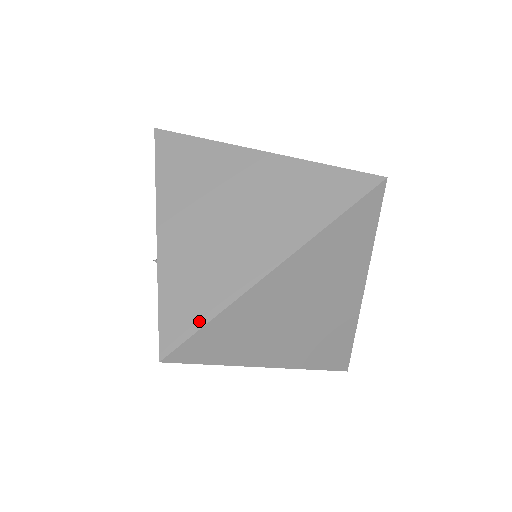
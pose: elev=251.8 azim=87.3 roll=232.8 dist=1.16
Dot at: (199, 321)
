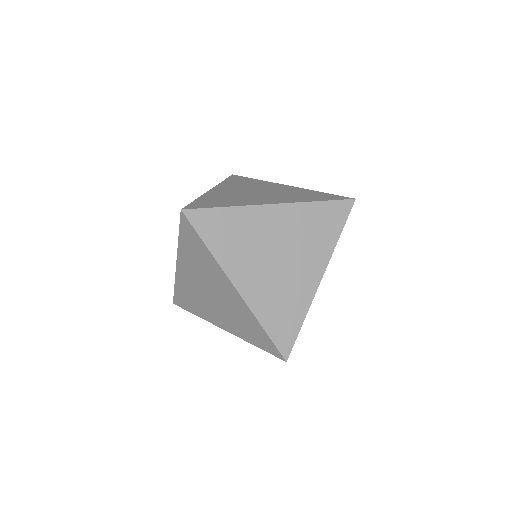
Dot at: (216, 206)
